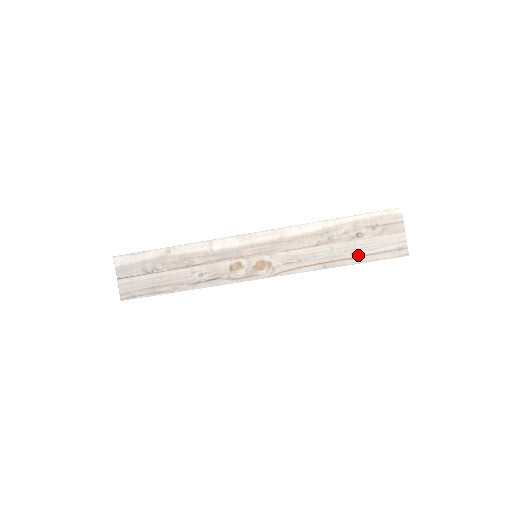
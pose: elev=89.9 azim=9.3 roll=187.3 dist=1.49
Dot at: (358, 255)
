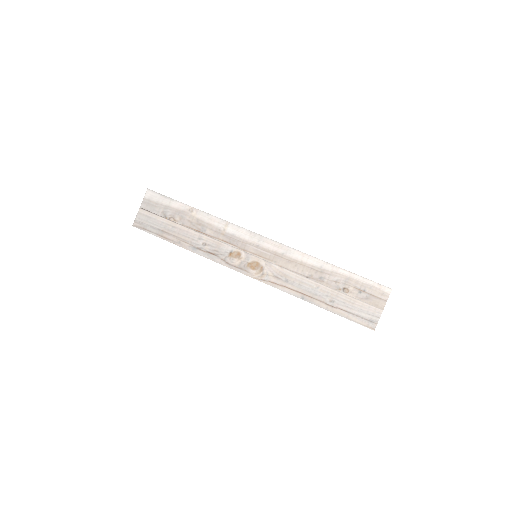
Dot at: (335, 305)
